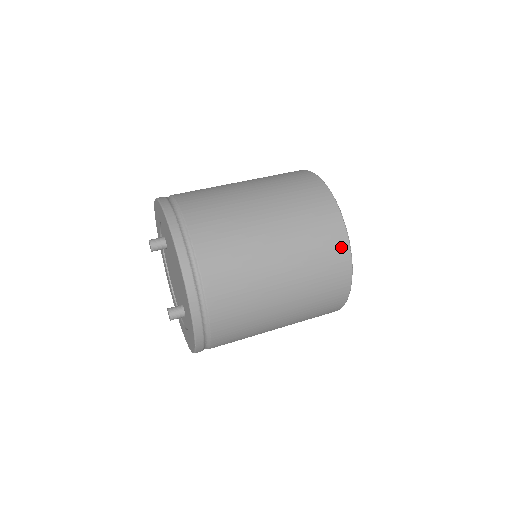
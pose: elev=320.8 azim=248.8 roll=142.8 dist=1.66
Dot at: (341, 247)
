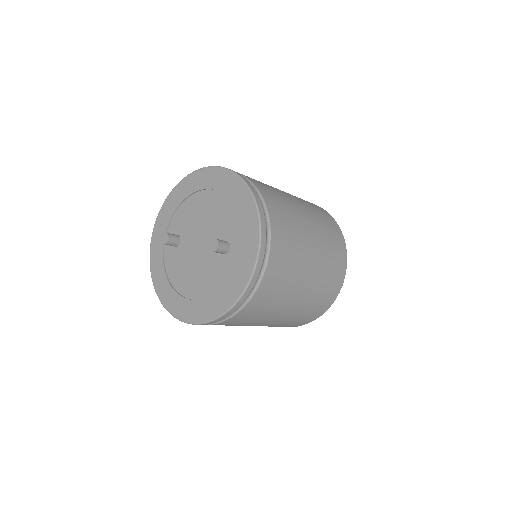
Dot at: (314, 204)
